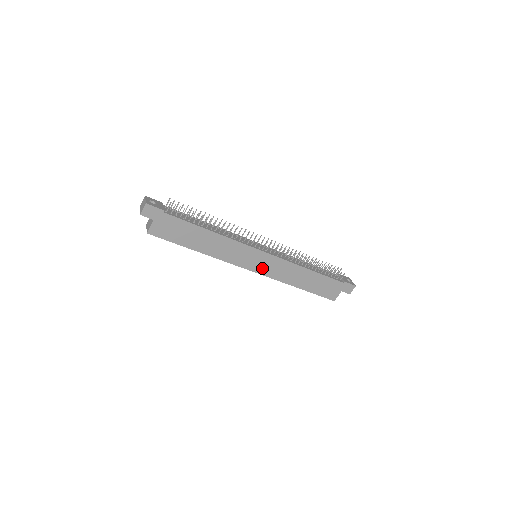
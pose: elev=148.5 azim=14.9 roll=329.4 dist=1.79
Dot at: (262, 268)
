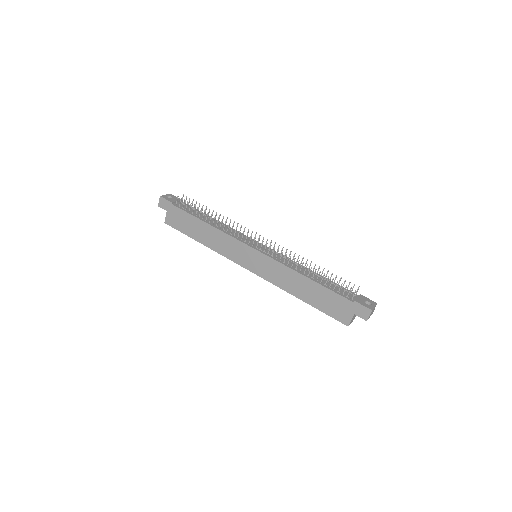
Dot at: (257, 268)
